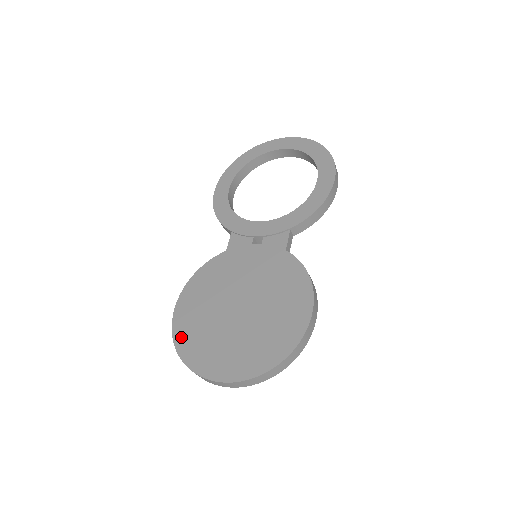
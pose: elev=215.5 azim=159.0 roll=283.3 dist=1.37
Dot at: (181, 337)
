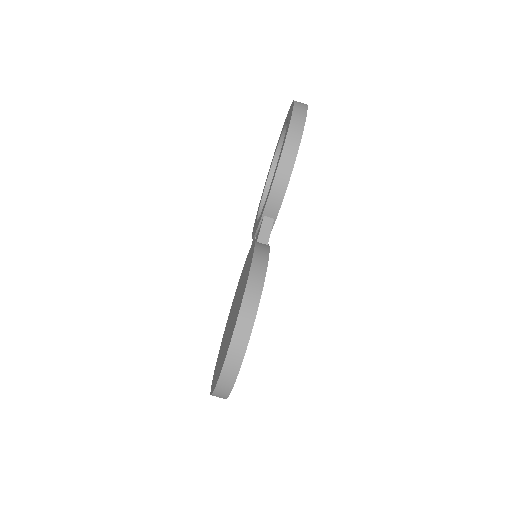
Dot at: (218, 356)
